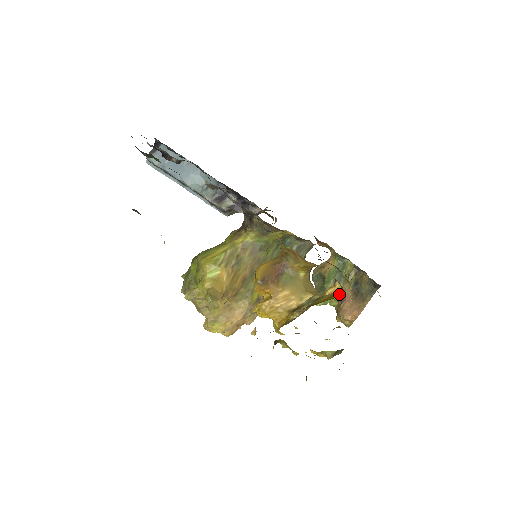
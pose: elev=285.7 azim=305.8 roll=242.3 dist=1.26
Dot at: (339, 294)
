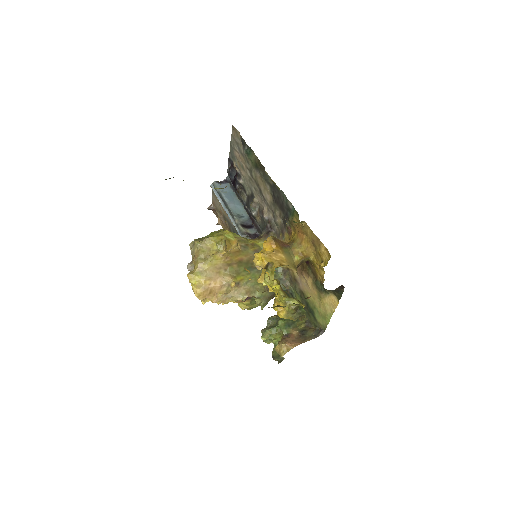
Dot at: occluded
